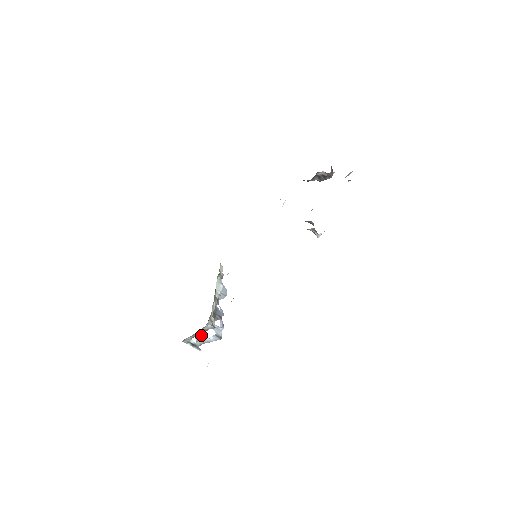
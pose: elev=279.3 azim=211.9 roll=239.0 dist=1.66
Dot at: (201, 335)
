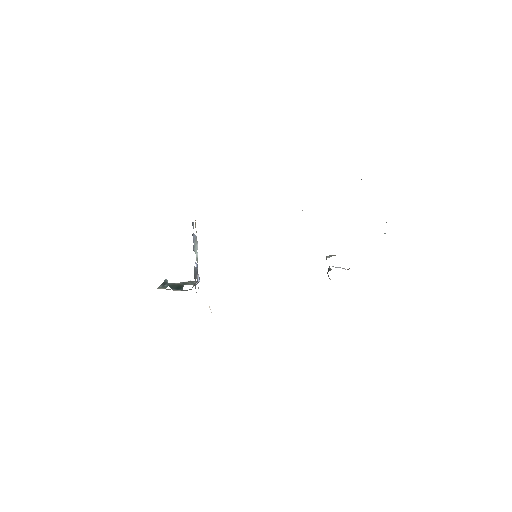
Dot at: (179, 289)
